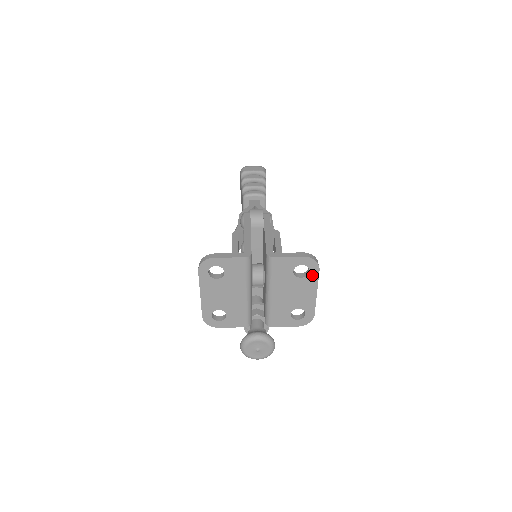
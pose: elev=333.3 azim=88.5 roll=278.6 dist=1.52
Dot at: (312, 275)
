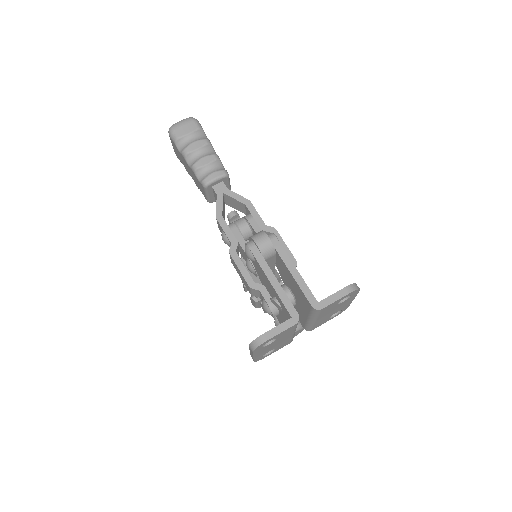
Dot at: (353, 296)
